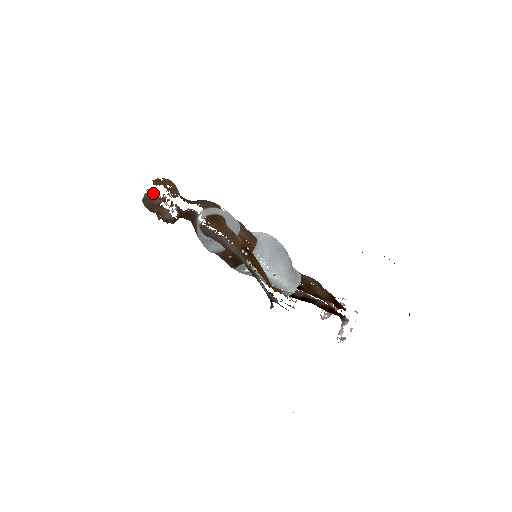
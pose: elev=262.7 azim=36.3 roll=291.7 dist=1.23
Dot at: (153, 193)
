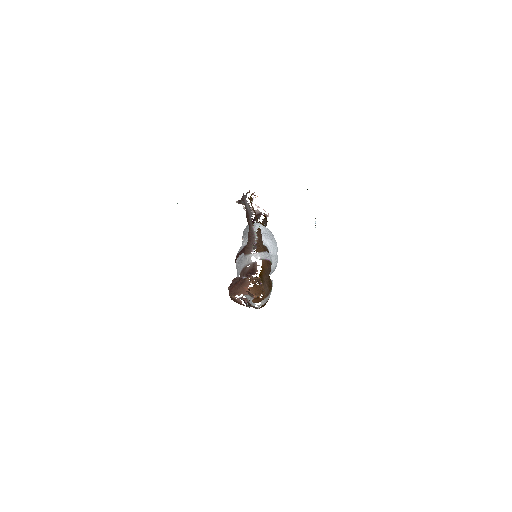
Dot at: (247, 306)
